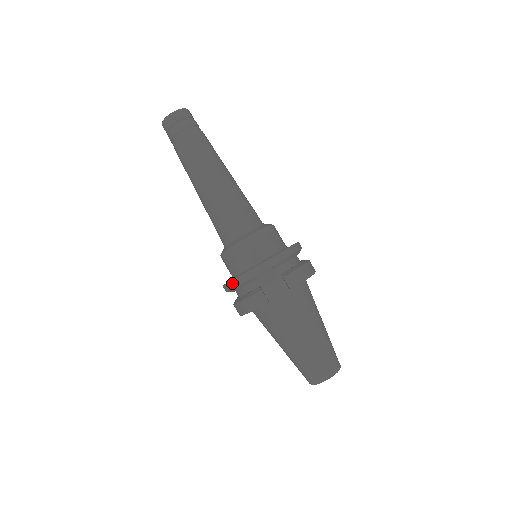
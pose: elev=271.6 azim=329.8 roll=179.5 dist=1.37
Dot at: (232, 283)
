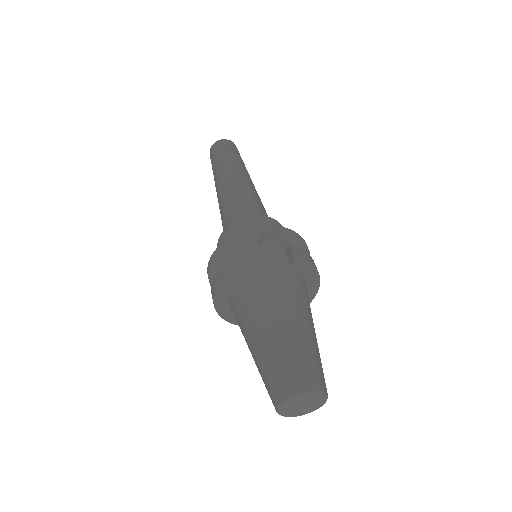
Dot at: (227, 241)
